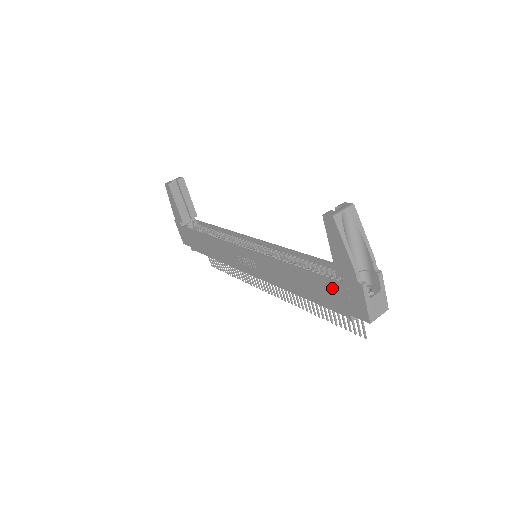
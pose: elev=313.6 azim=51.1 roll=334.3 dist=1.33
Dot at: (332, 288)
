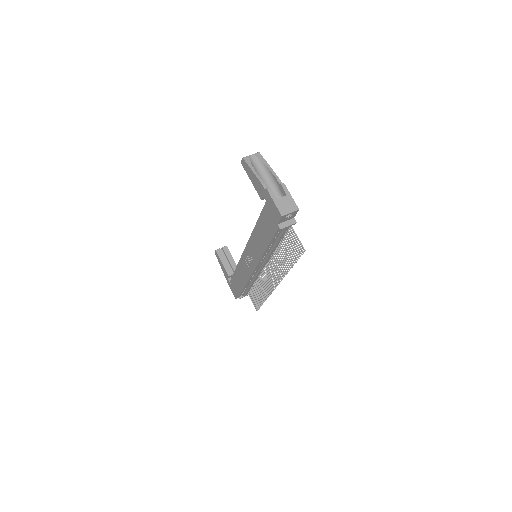
Dot at: (265, 214)
